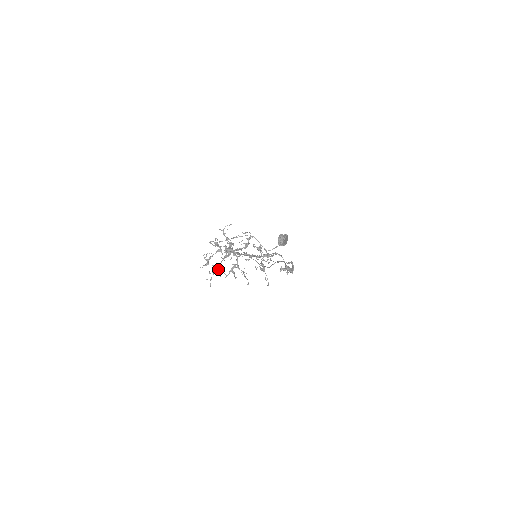
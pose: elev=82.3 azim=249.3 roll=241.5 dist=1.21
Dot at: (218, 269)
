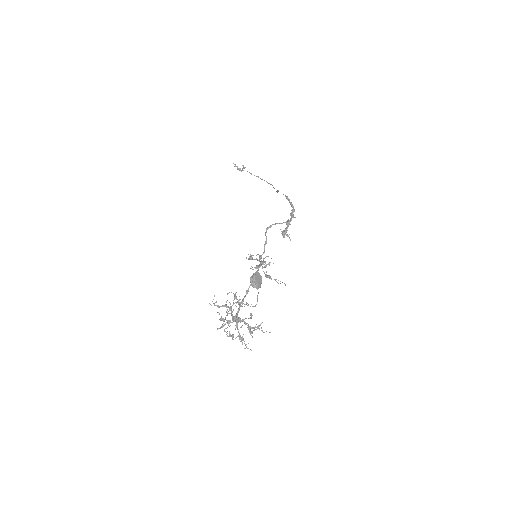
Dot at: occluded
